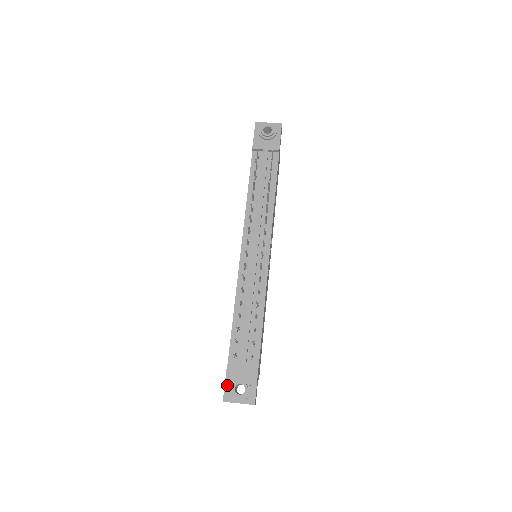
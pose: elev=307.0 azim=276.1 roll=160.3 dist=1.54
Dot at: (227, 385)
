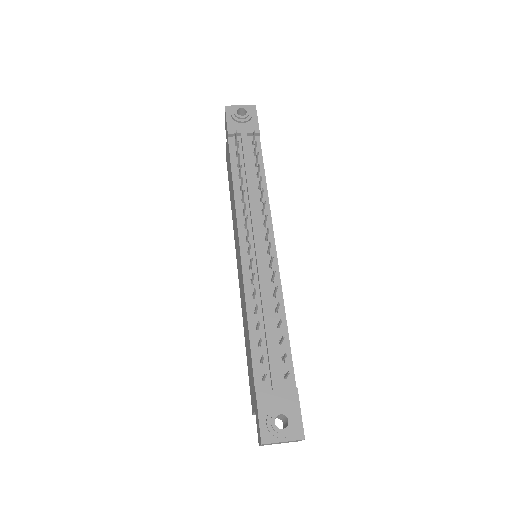
Dot at: (262, 420)
